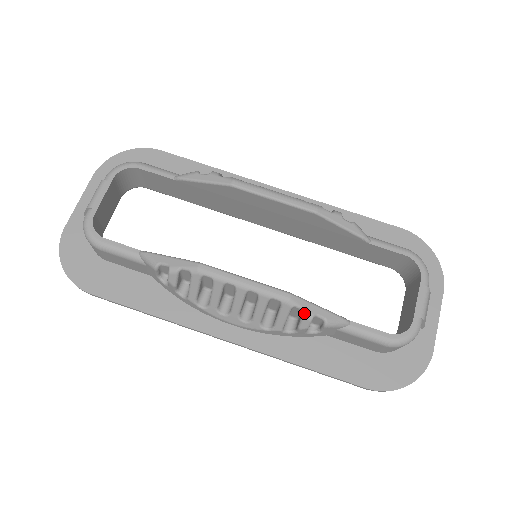
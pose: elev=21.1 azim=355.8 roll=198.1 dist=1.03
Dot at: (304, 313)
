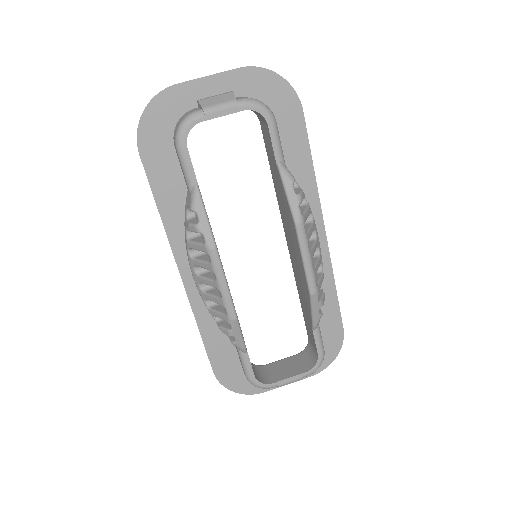
Dot at: (230, 331)
